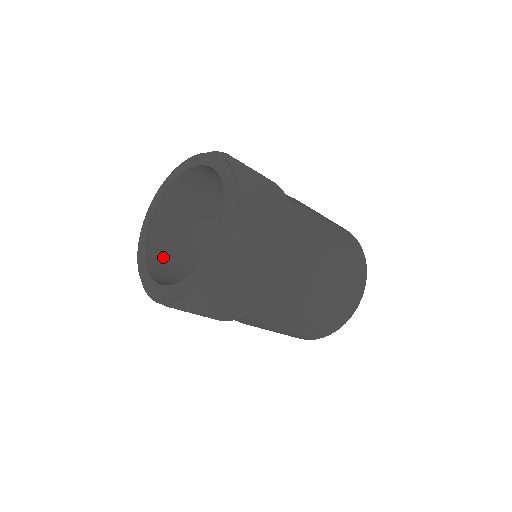
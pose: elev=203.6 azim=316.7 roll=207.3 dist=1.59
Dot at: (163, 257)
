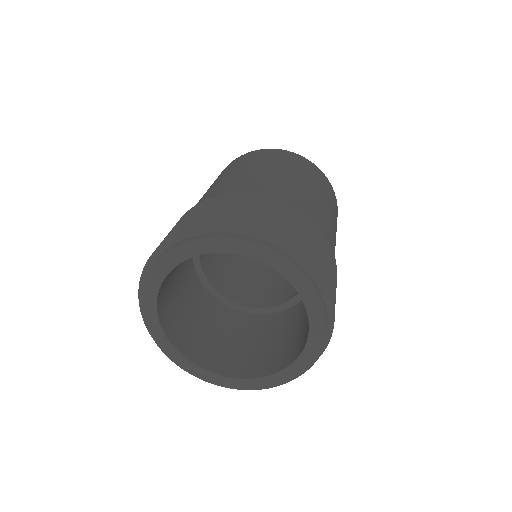
Dot at: (205, 348)
